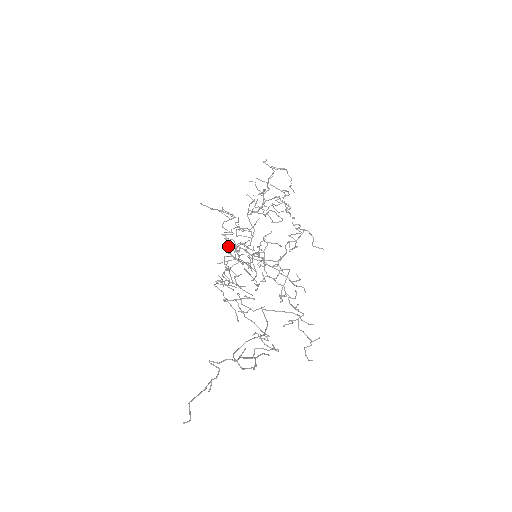
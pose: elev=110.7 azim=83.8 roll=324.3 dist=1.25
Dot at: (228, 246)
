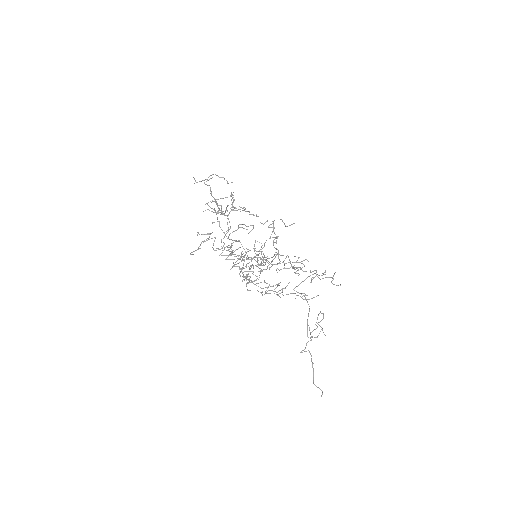
Dot at: (235, 266)
